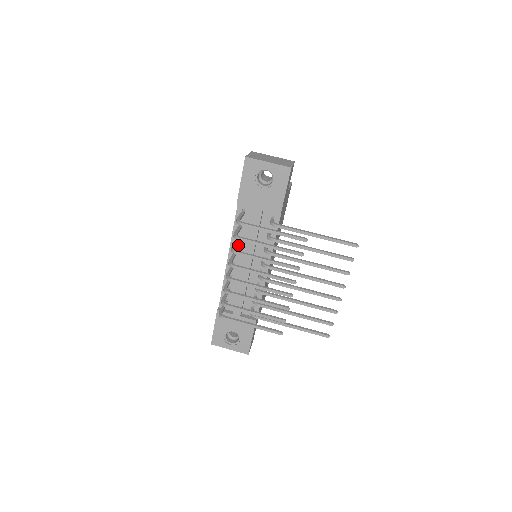
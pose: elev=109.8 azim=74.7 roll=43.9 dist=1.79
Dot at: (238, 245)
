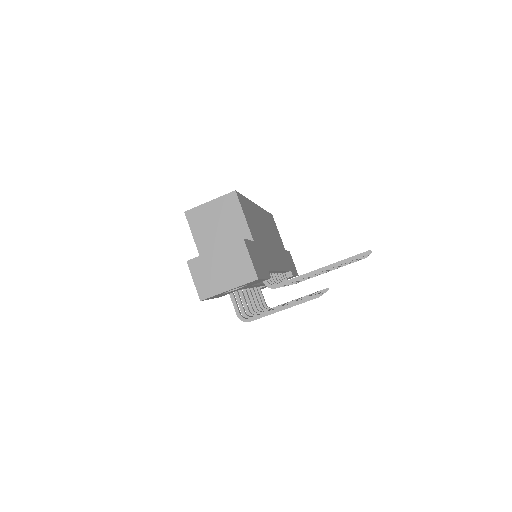
Dot at: occluded
